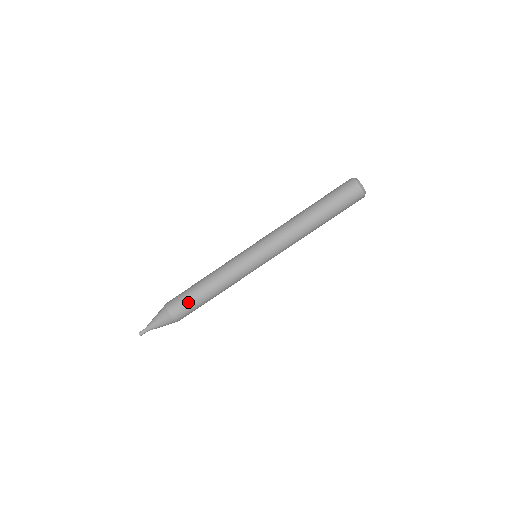
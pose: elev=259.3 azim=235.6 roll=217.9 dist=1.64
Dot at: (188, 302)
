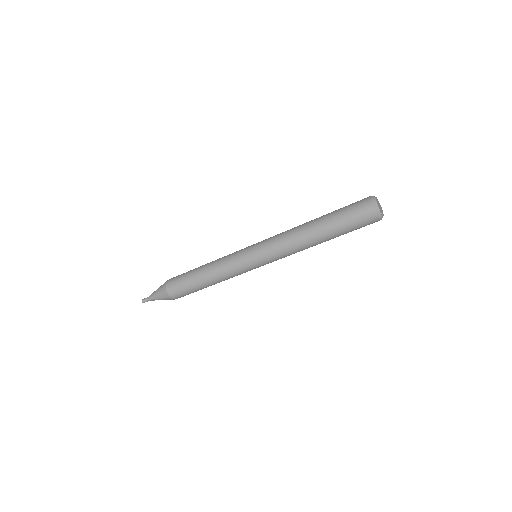
Dot at: (184, 286)
